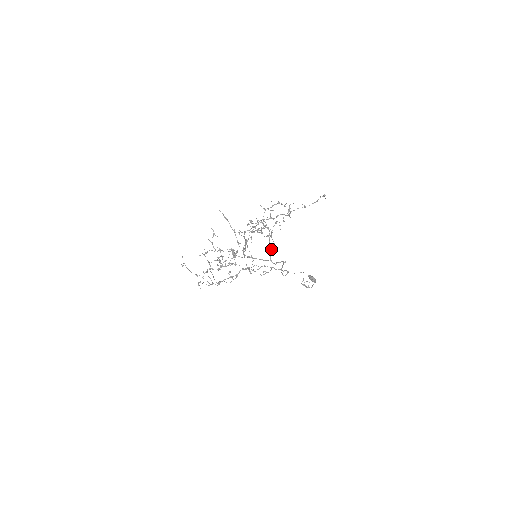
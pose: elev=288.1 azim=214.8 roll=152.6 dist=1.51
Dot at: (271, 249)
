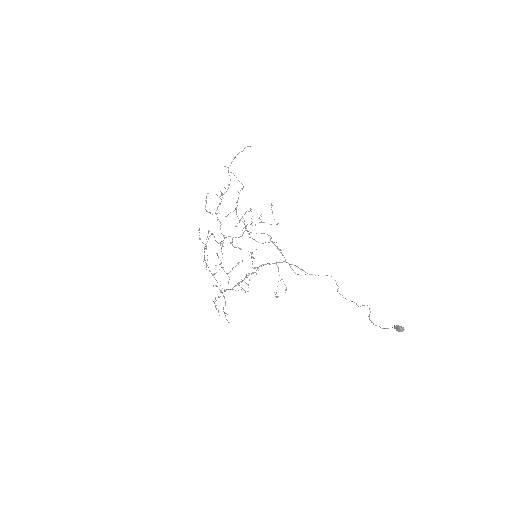
Dot at: occluded
